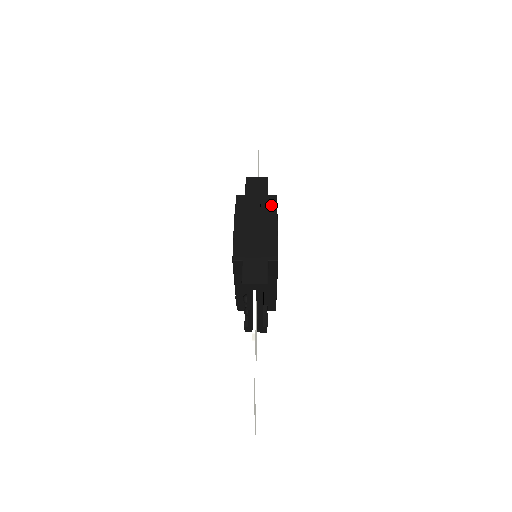
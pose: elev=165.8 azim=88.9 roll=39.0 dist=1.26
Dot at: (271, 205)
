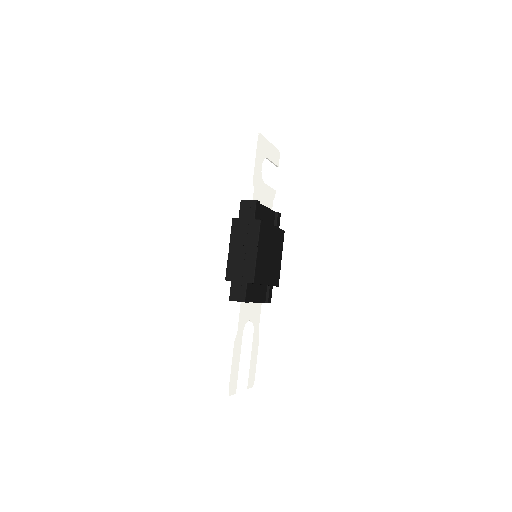
Dot at: (255, 231)
